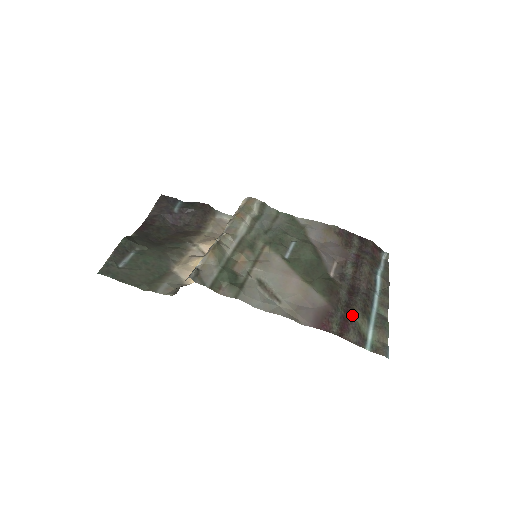
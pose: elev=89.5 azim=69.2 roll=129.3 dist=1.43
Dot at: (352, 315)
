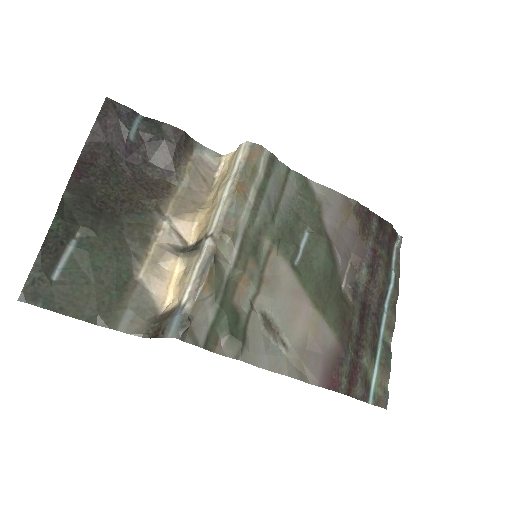
Dot at: (362, 357)
